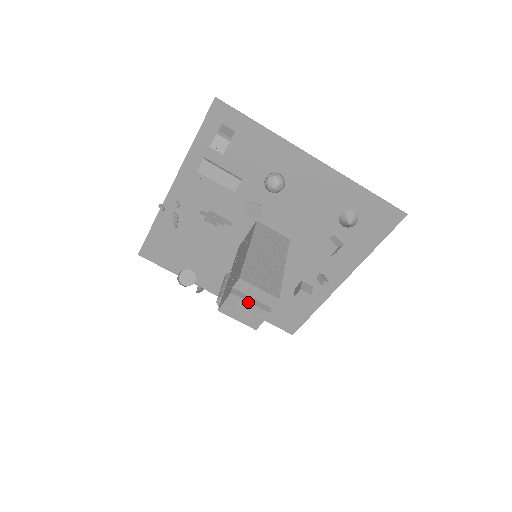
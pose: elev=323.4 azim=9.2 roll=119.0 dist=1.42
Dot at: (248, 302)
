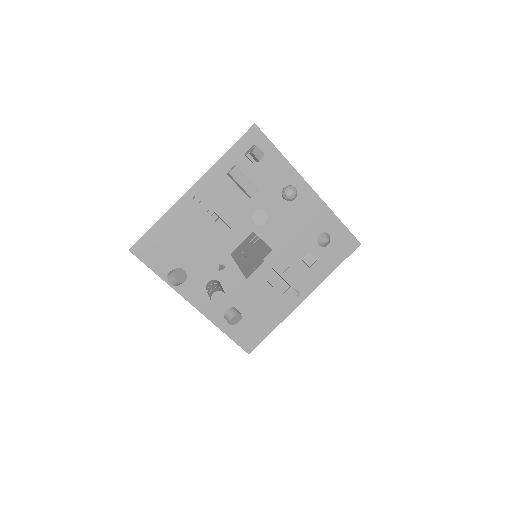
Dot at: (276, 272)
